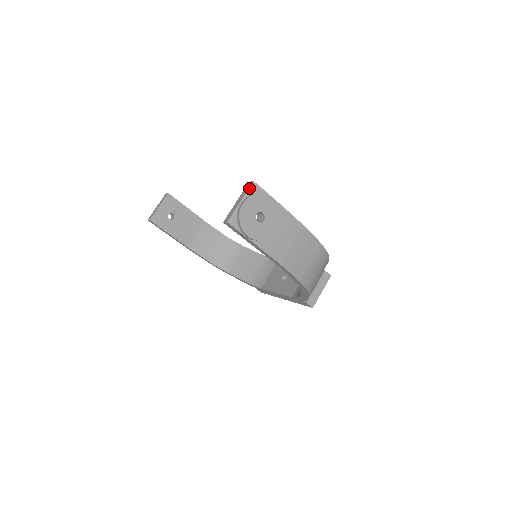
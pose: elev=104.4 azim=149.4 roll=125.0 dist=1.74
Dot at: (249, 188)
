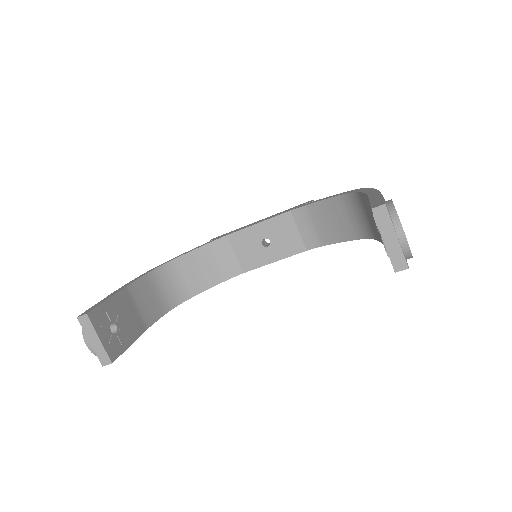
Dot at: (389, 215)
